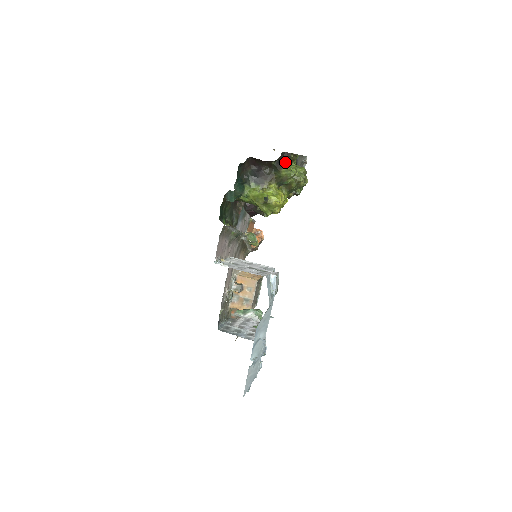
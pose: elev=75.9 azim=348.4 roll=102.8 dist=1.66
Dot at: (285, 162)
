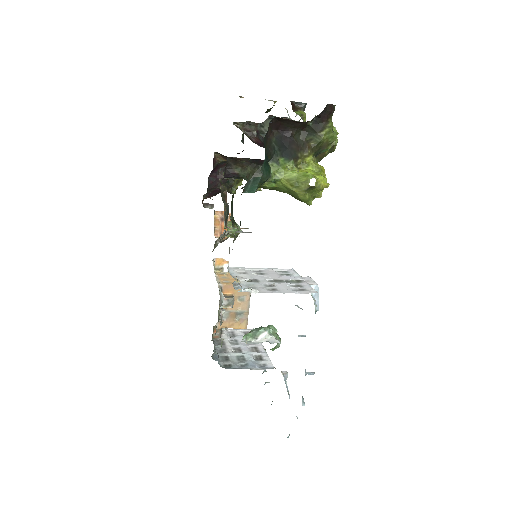
Dot at: (326, 119)
